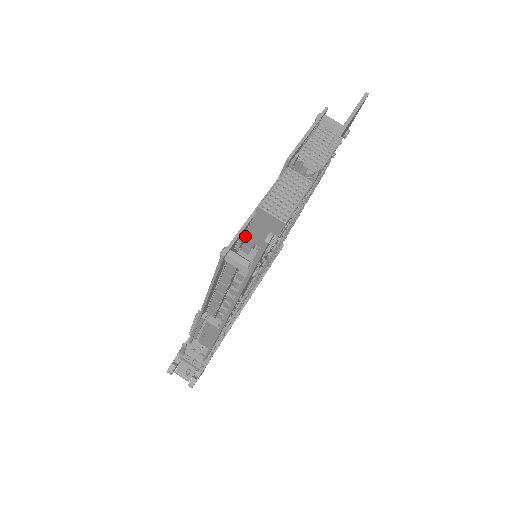
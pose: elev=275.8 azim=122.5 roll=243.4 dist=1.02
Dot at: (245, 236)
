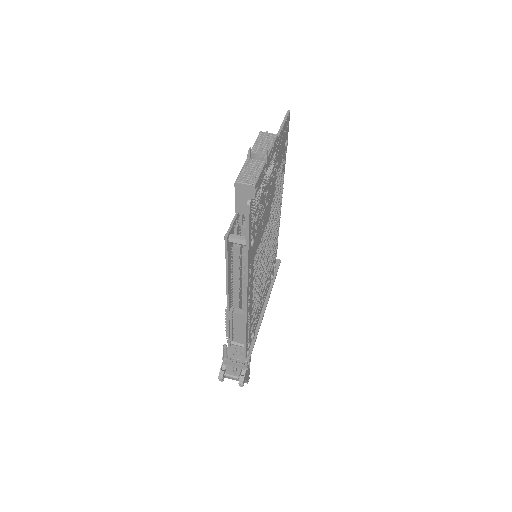
Dot at: (235, 211)
